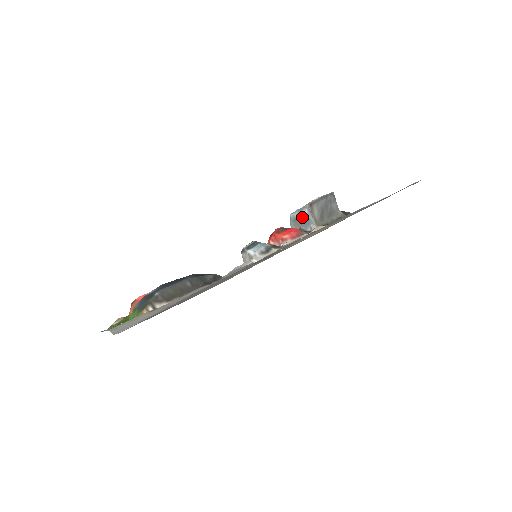
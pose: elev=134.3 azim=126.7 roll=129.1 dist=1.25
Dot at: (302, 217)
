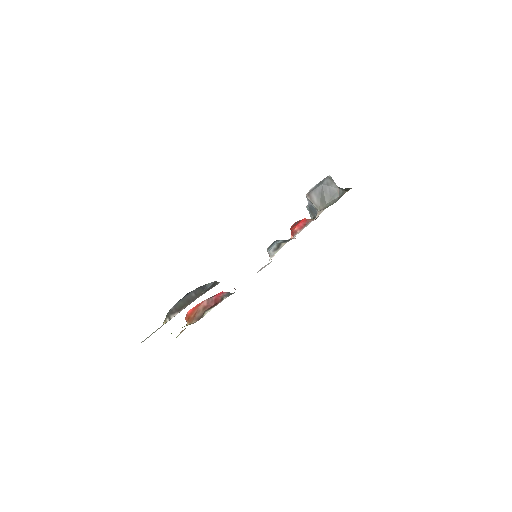
Dot at: (309, 207)
